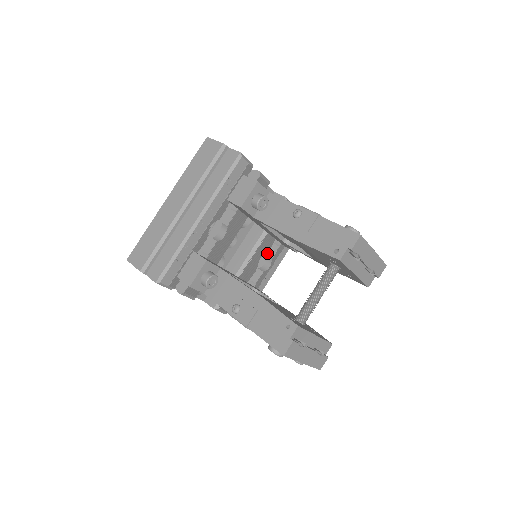
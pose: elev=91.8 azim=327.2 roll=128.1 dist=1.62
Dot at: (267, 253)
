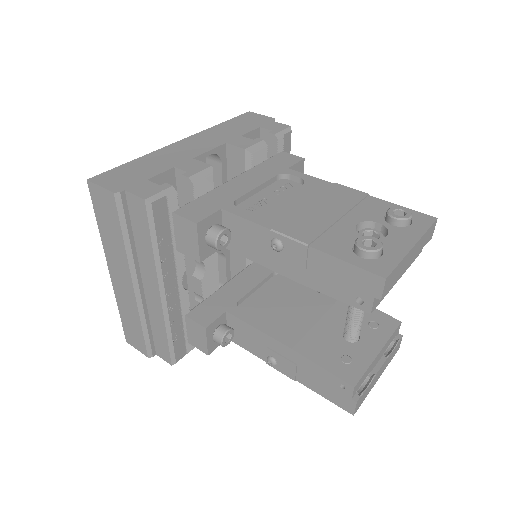
Dot at: occluded
